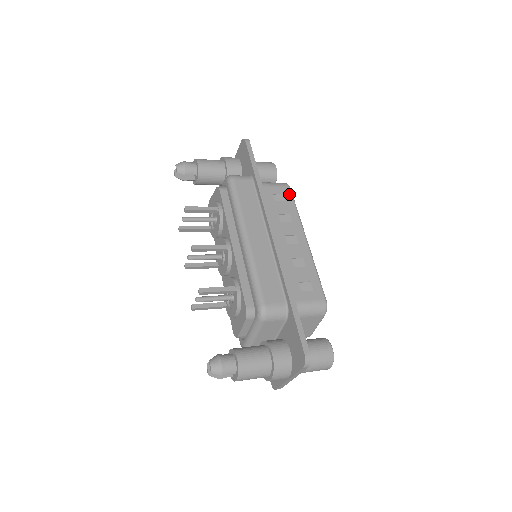
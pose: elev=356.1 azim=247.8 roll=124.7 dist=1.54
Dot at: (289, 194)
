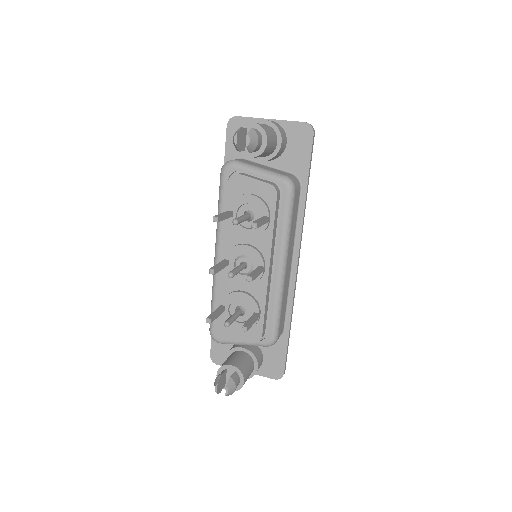
Dot at: occluded
